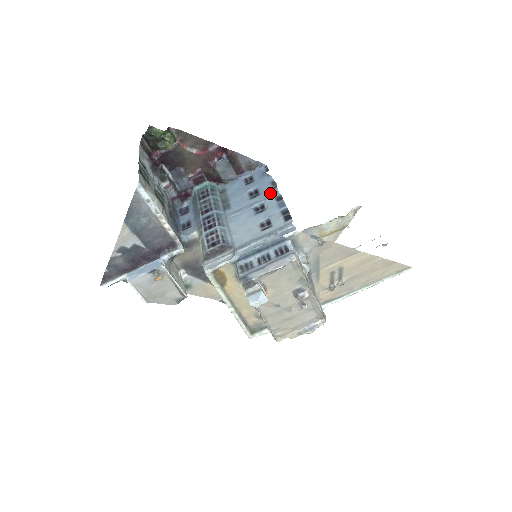
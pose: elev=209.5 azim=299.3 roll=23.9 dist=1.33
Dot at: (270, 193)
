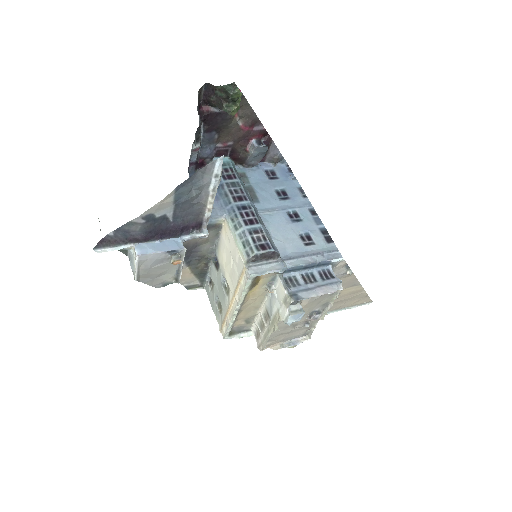
Dot at: (302, 202)
